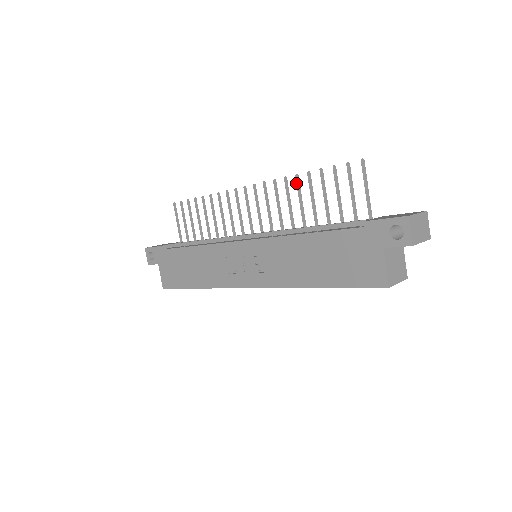
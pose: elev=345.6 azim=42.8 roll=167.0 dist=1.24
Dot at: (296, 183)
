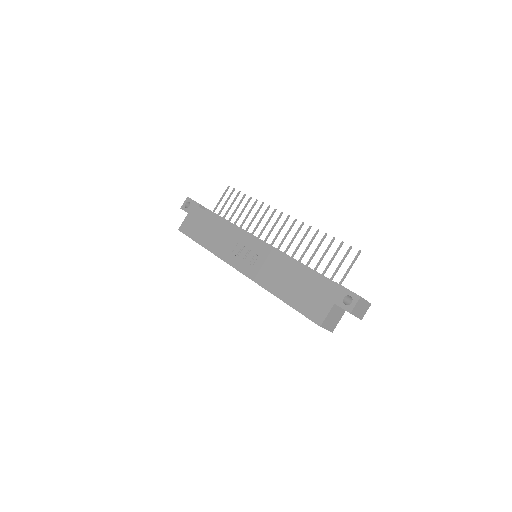
Dot at: (314, 234)
